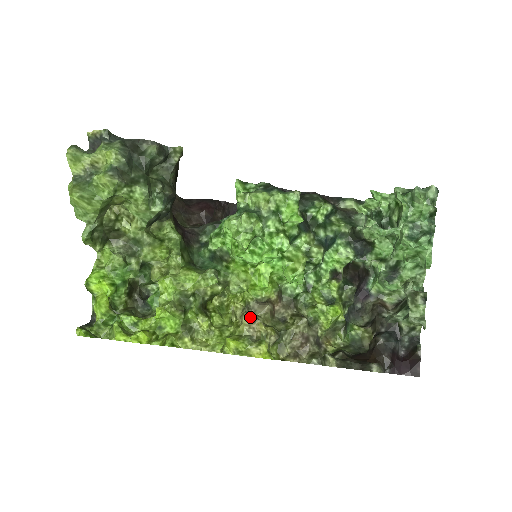
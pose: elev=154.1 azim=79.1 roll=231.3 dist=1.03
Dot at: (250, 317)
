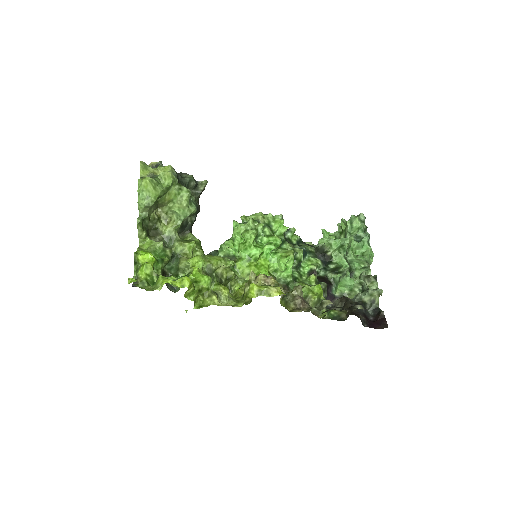
Dot at: (264, 275)
